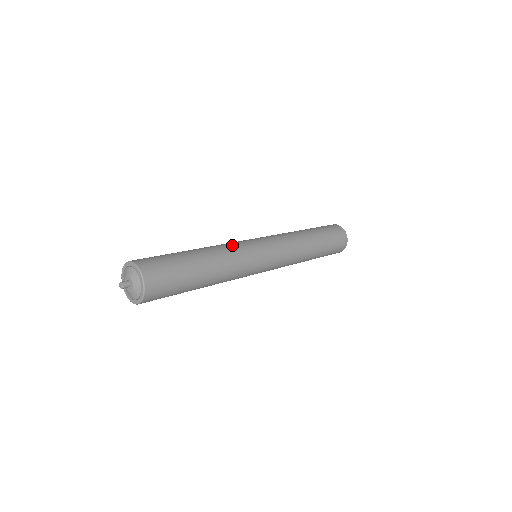
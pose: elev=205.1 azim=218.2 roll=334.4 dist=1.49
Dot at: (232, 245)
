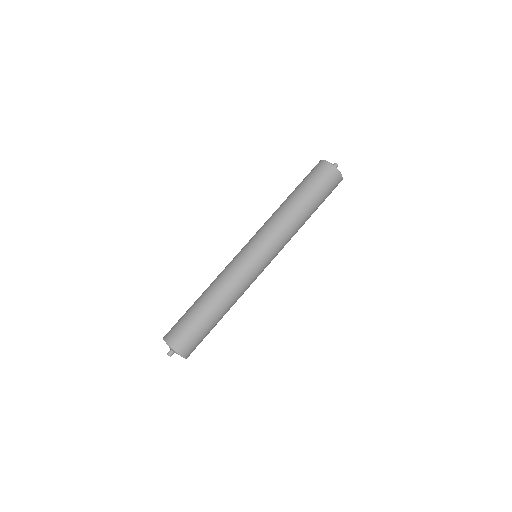
Dot at: (224, 270)
